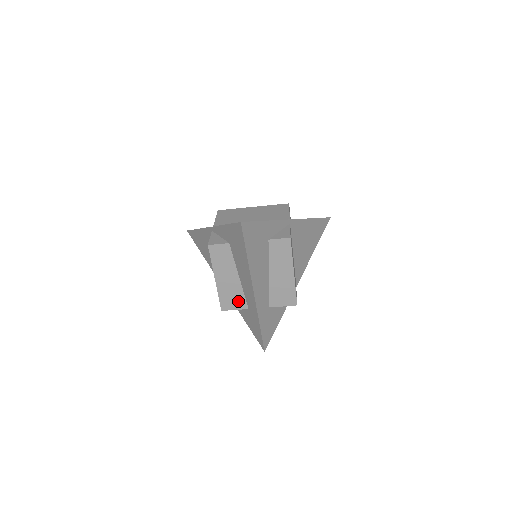
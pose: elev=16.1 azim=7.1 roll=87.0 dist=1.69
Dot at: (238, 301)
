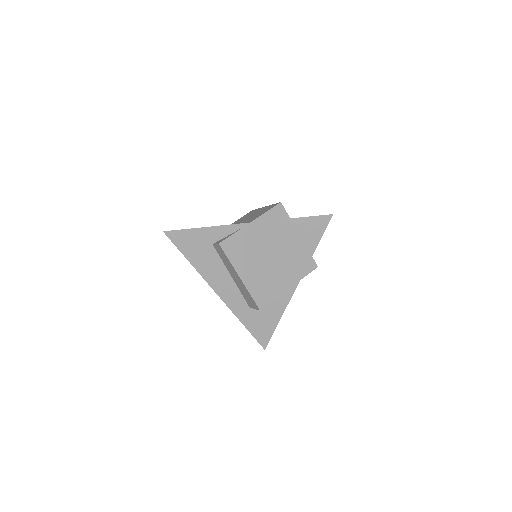
Dot at: occluded
